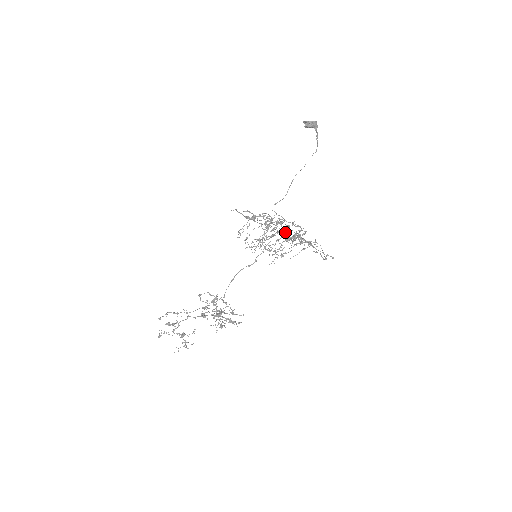
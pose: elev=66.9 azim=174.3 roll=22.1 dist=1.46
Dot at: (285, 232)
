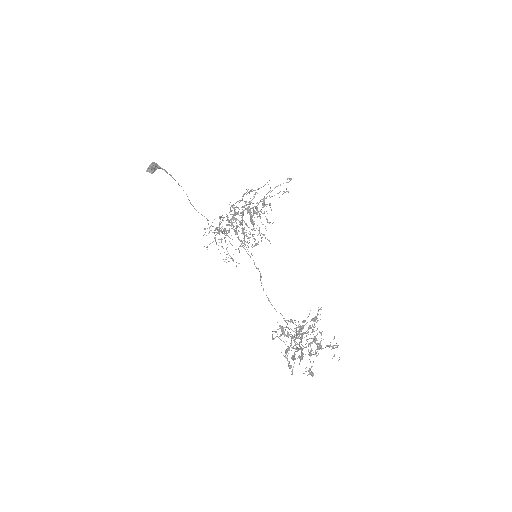
Dot at: occluded
